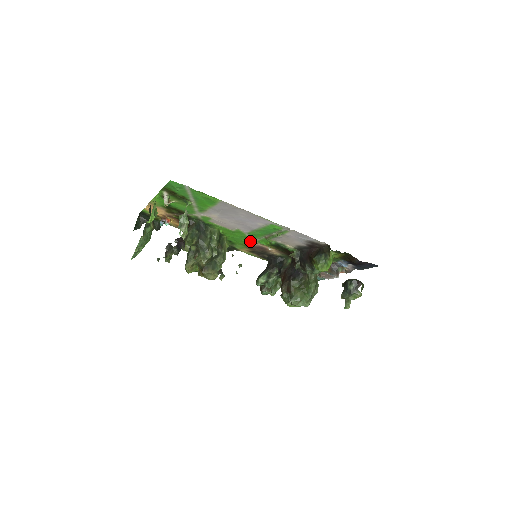
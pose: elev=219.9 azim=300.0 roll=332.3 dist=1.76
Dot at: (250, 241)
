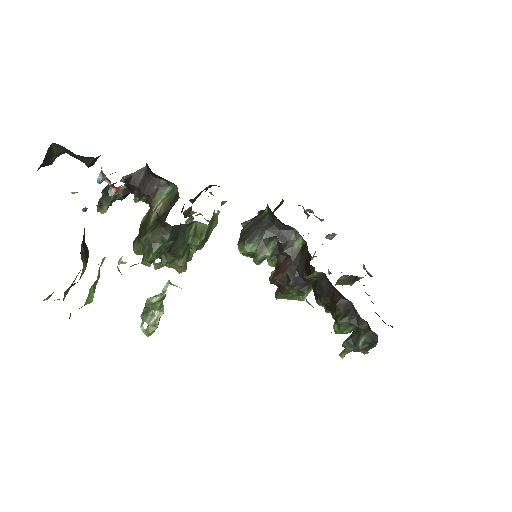
Dot at: occluded
